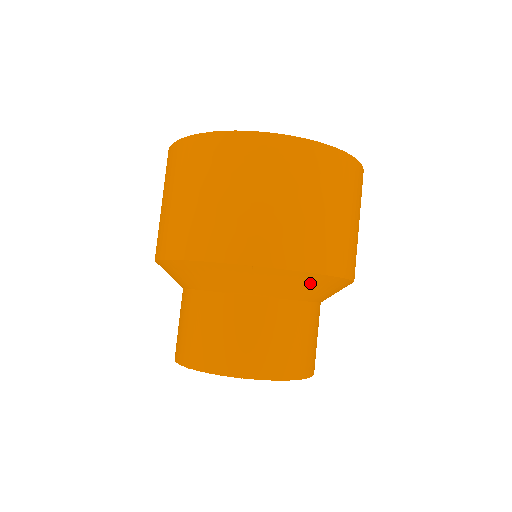
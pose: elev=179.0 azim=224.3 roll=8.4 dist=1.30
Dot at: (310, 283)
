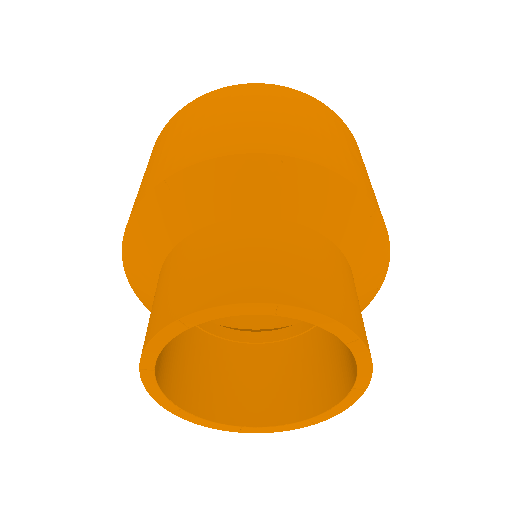
Dot at: (350, 207)
